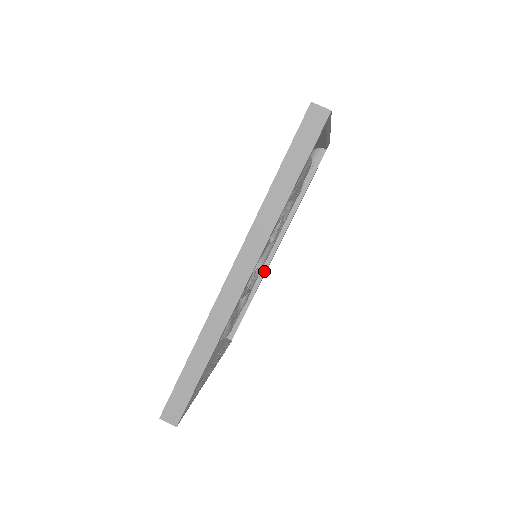
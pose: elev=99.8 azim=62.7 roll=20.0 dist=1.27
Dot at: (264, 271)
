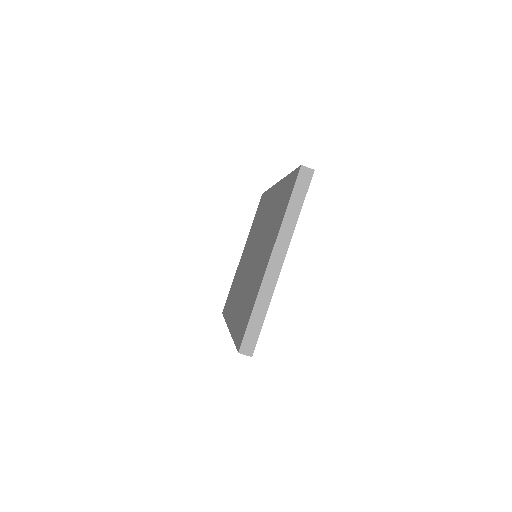
Dot at: occluded
